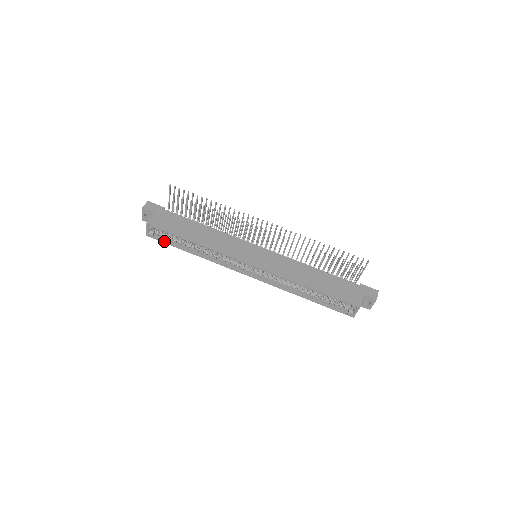
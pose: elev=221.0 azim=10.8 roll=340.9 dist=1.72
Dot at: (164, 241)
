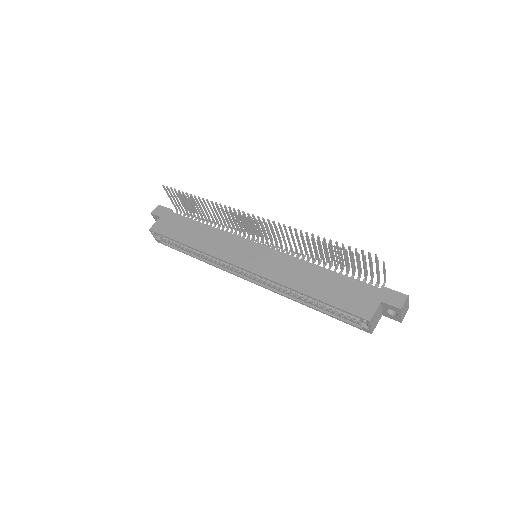
Dot at: (170, 246)
